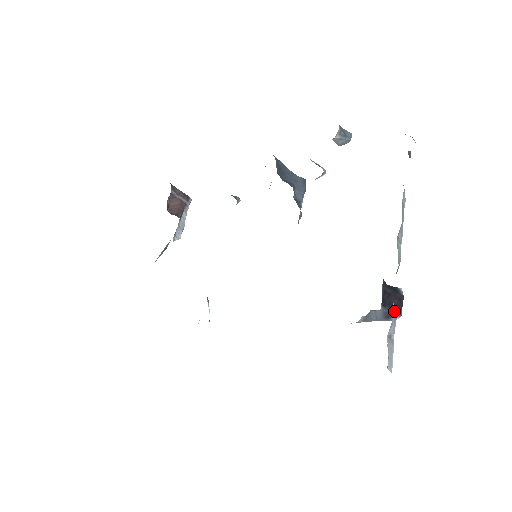
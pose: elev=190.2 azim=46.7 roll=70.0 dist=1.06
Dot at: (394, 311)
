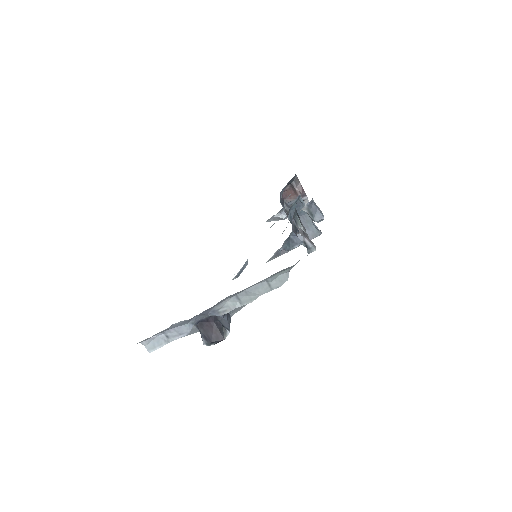
Dot at: (181, 327)
